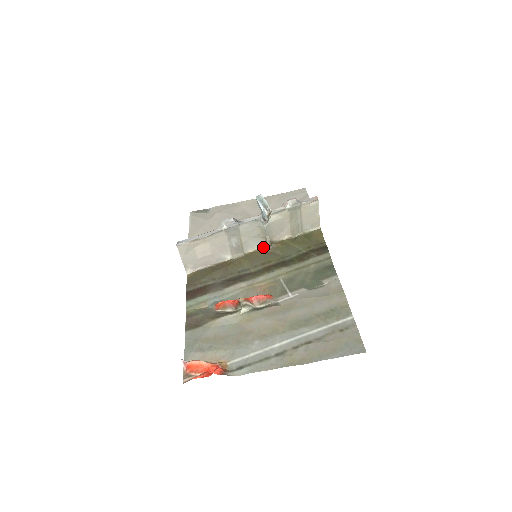
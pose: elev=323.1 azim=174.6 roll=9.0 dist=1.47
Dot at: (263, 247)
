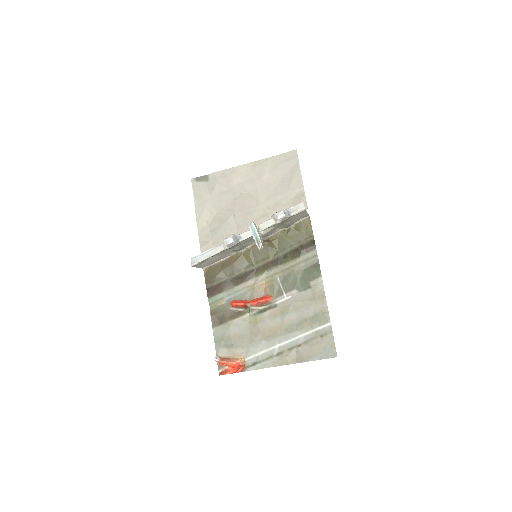
Dot at: occluded
